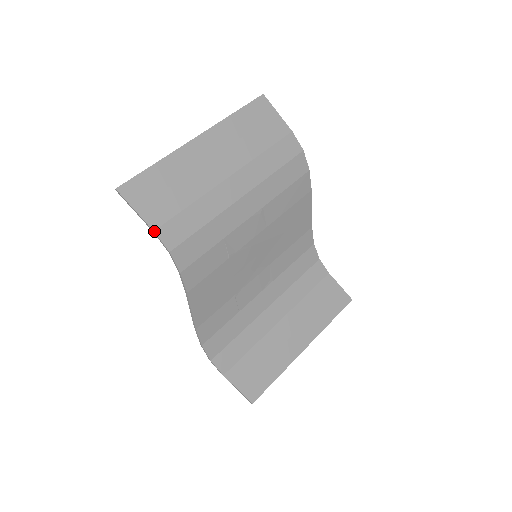
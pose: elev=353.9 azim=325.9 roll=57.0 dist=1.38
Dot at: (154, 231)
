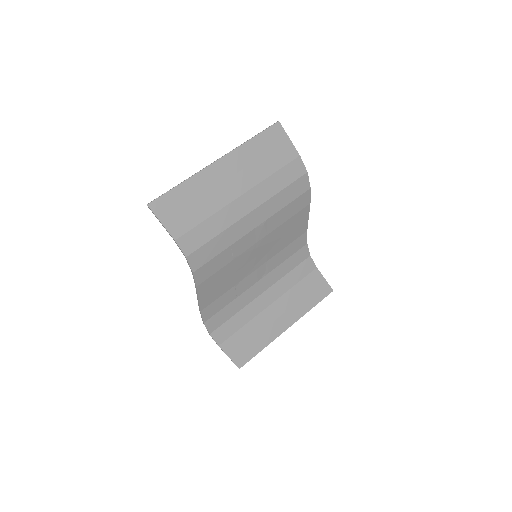
Dot at: (175, 240)
